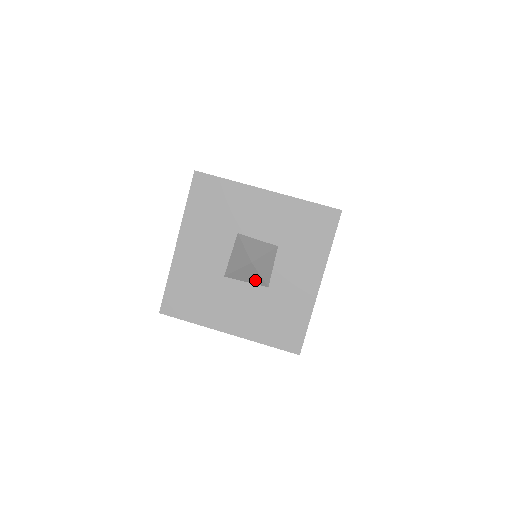
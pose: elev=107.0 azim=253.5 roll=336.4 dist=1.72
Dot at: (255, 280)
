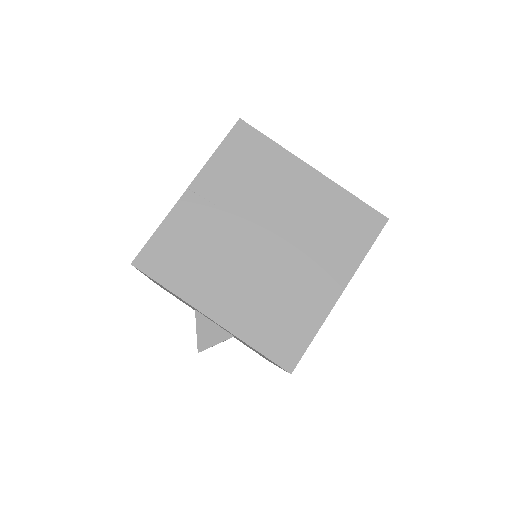
Dot at: occluded
